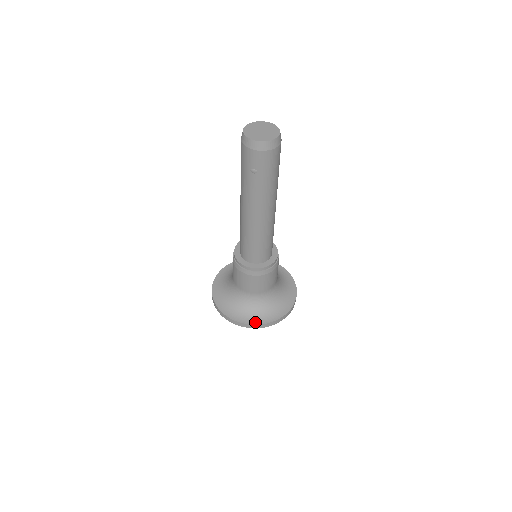
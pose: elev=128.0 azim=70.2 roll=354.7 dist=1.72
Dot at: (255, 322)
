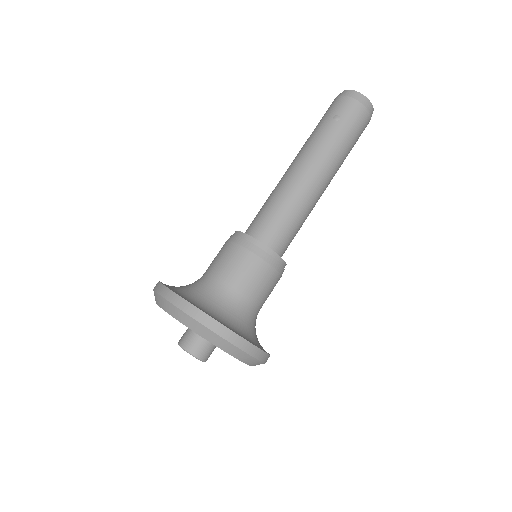
Dot at: (211, 316)
